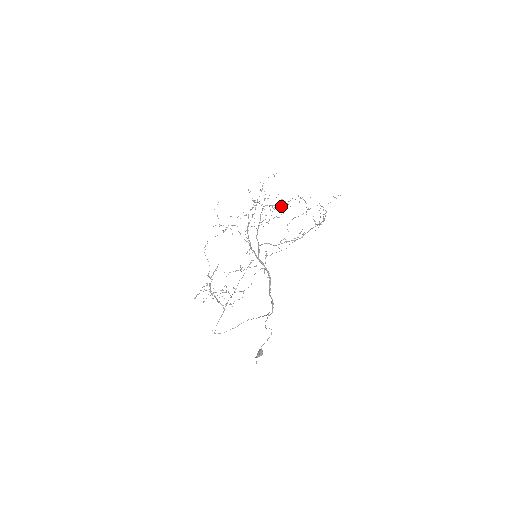
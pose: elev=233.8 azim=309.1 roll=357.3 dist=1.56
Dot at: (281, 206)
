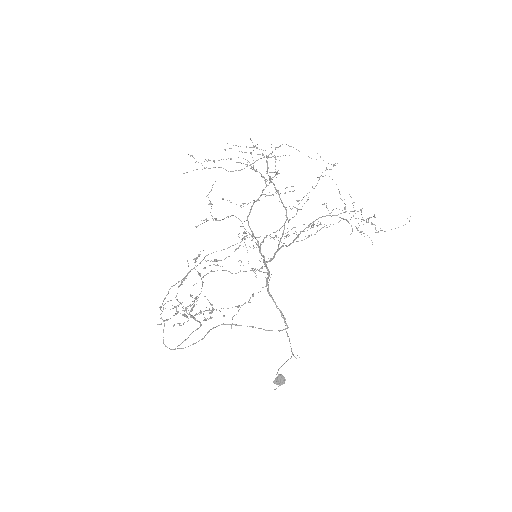
Dot at: occluded
